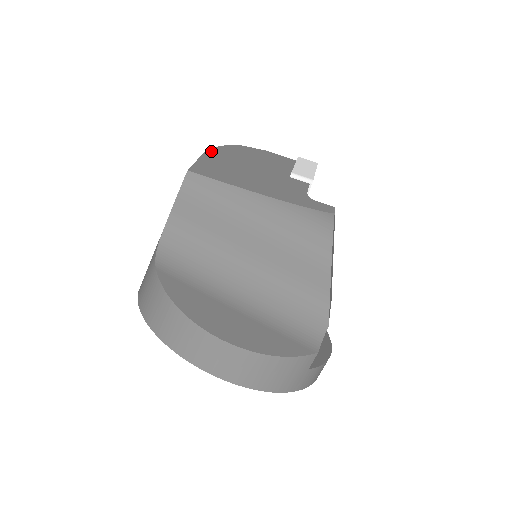
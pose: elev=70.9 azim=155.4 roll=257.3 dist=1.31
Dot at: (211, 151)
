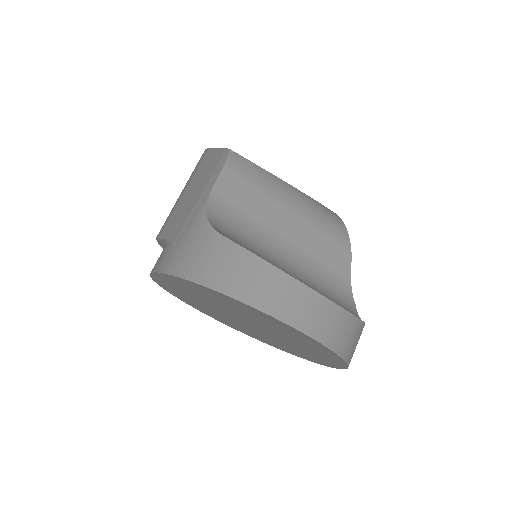
Dot at: occluded
